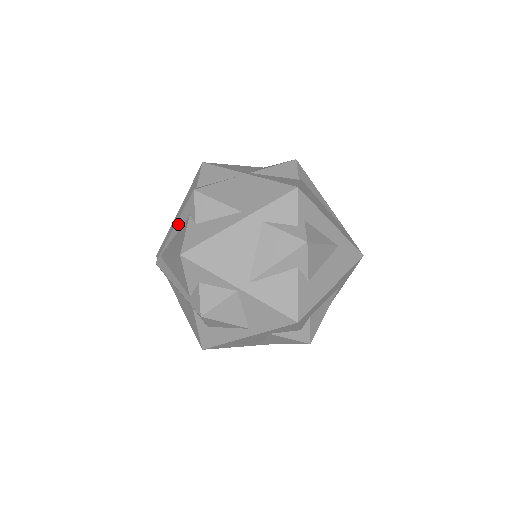
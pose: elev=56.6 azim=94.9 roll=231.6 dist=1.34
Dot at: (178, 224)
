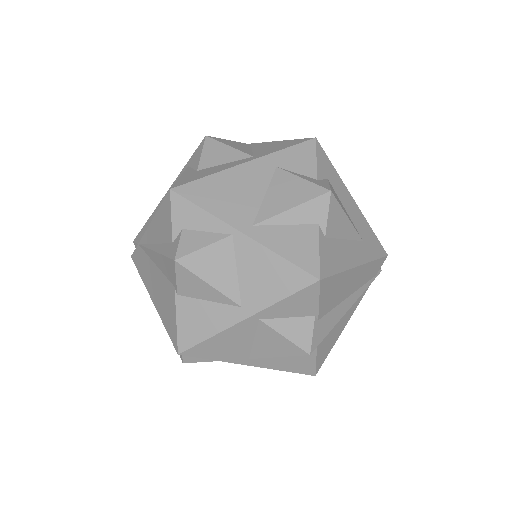
Dot at: occluded
